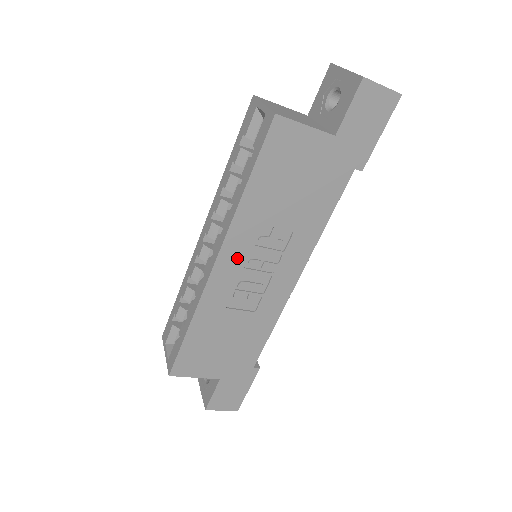
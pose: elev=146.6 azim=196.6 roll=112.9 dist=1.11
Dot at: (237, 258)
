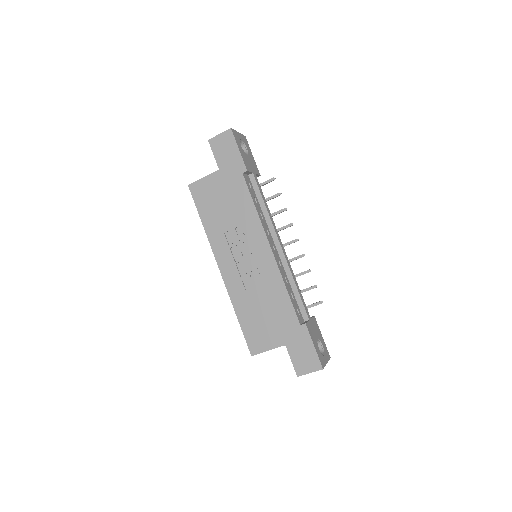
Dot at: (227, 259)
